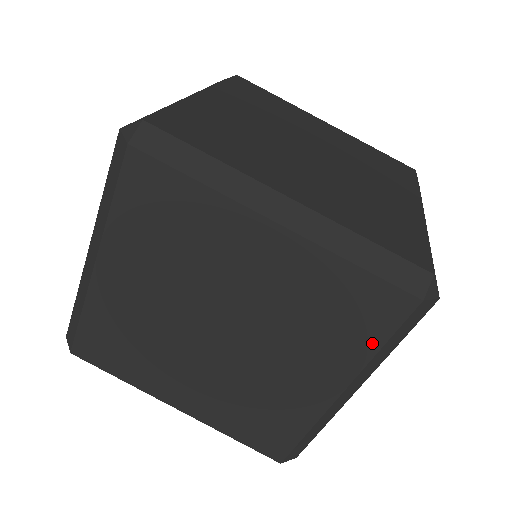
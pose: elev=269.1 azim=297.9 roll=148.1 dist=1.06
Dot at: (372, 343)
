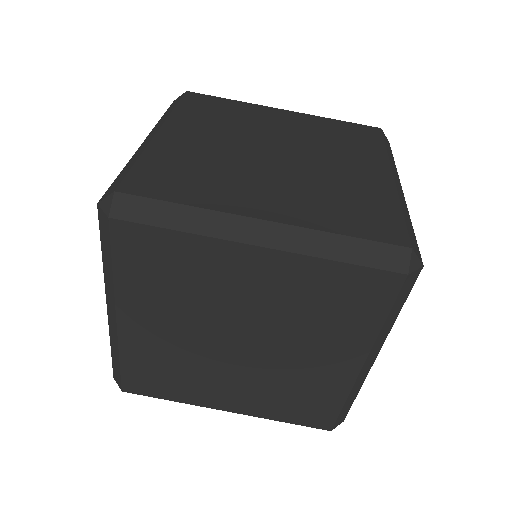
Dot at: (376, 319)
